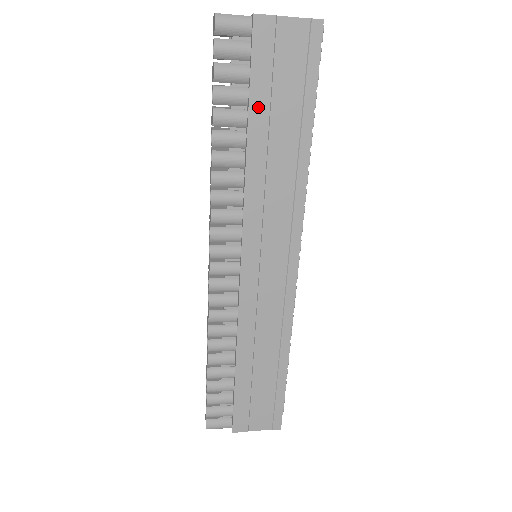
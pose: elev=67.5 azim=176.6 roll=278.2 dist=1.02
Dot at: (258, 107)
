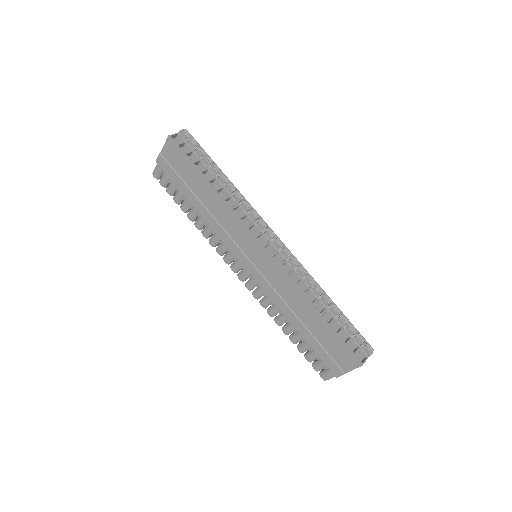
Dot at: (186, 192)
